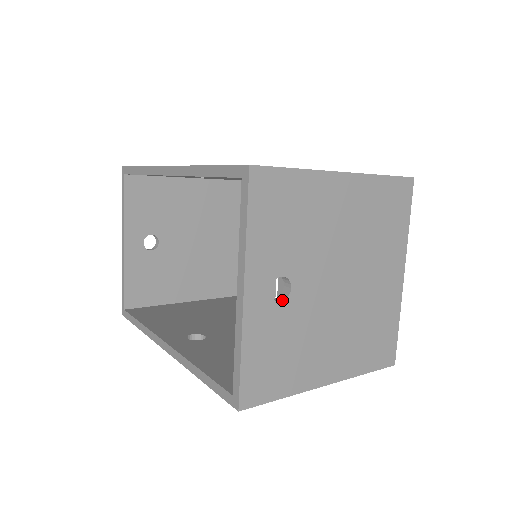
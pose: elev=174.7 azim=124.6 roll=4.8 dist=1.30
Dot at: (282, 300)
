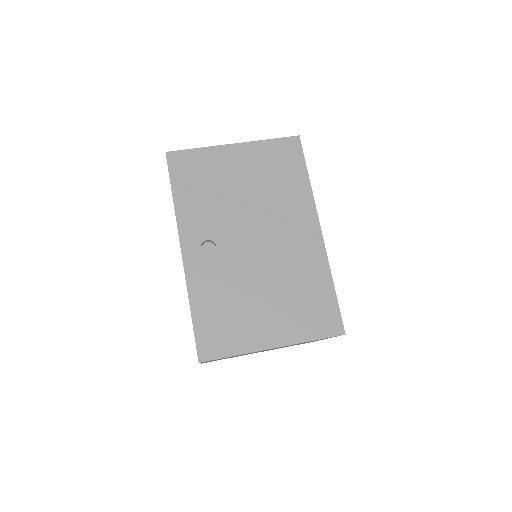
Dot at: occluded
